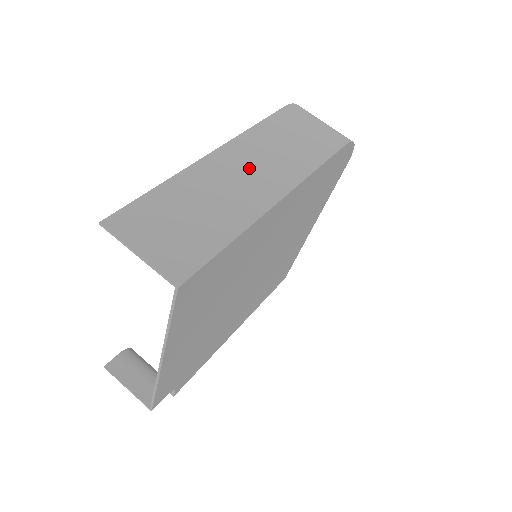
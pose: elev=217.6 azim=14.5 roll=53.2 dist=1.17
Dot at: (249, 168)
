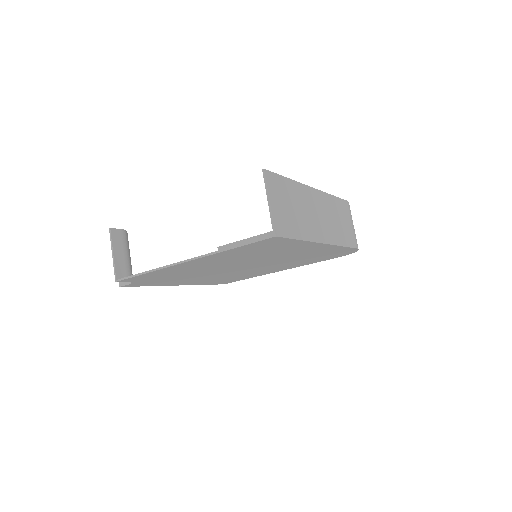
Dot at: (322, 214)
